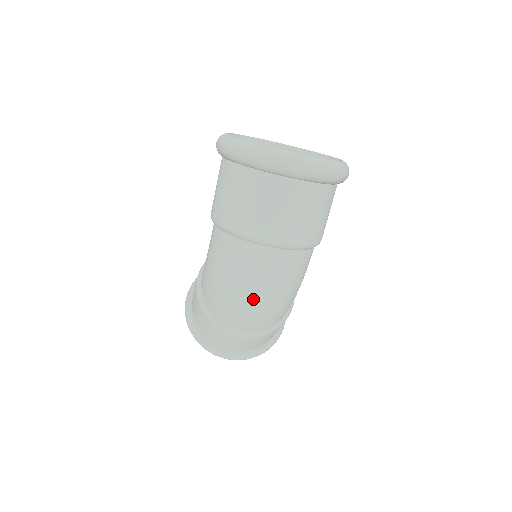
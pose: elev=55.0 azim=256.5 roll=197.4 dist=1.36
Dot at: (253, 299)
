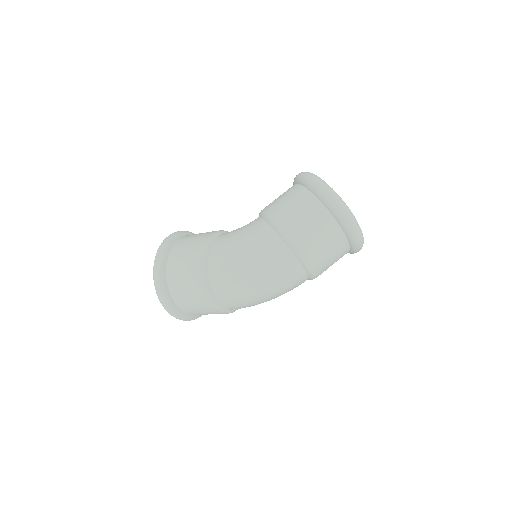
Dot at: (261, 291)
